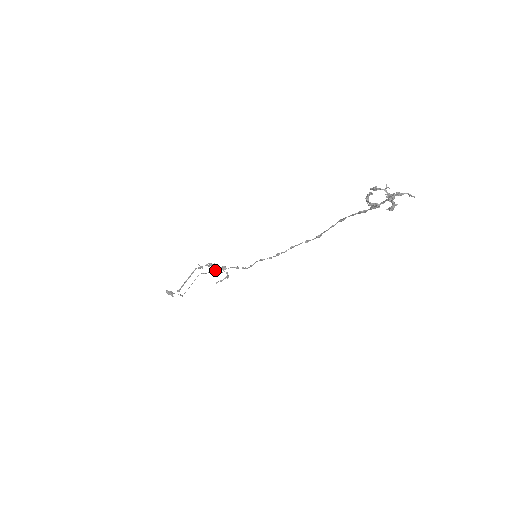
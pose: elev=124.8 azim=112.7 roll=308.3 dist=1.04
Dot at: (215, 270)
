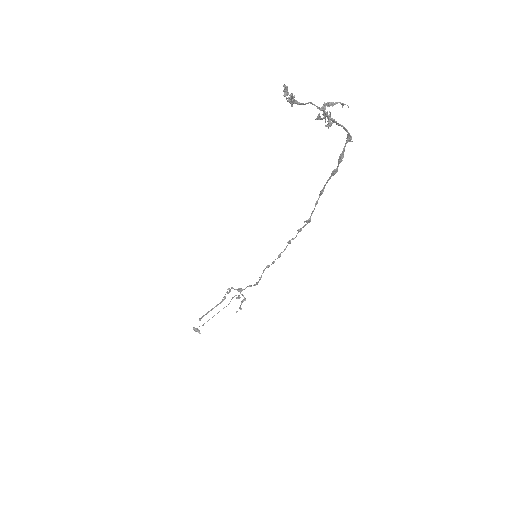
Dot at: (234, 296)
